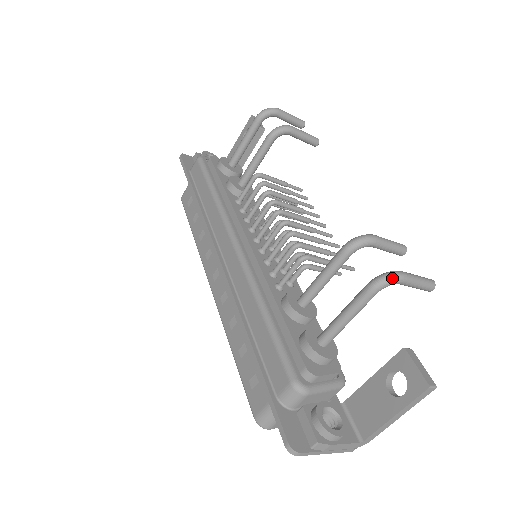
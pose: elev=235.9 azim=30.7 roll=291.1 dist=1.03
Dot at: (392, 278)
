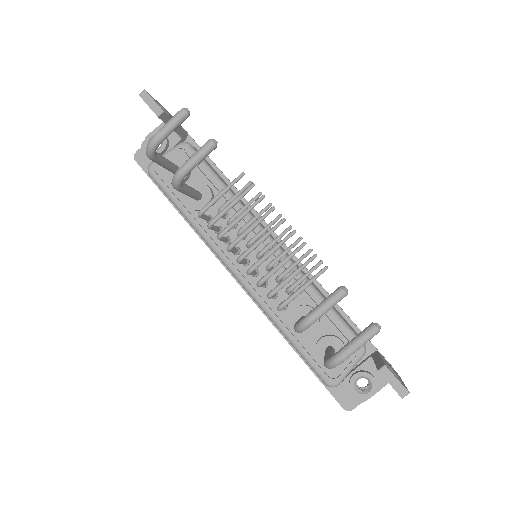
Dot at: (335, 366)
